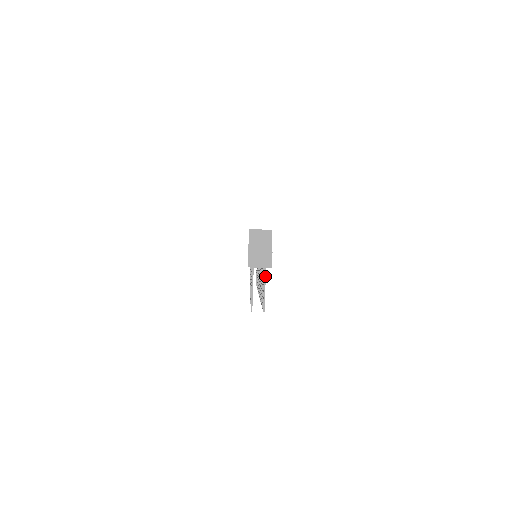
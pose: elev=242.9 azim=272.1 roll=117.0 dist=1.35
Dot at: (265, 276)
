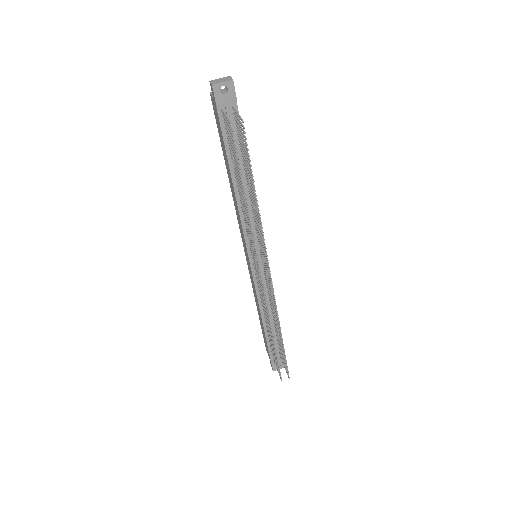
Dot at: (235, 110)
